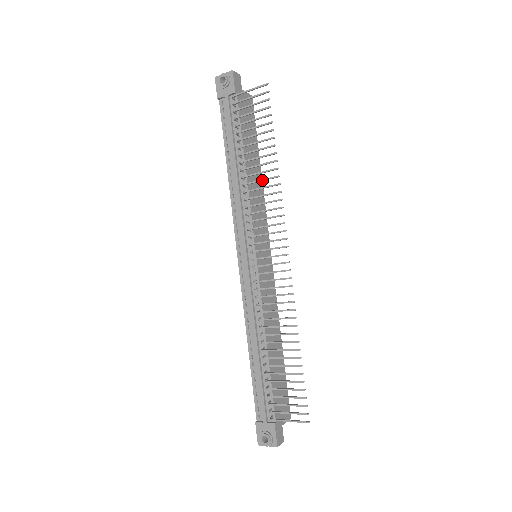
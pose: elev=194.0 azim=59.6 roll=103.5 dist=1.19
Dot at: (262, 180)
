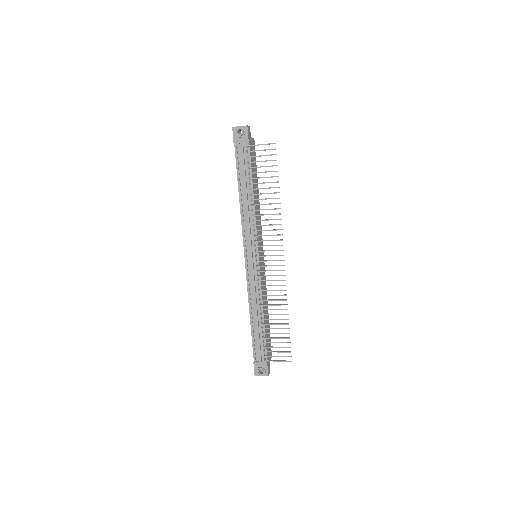
Dot at: (268, 209)
